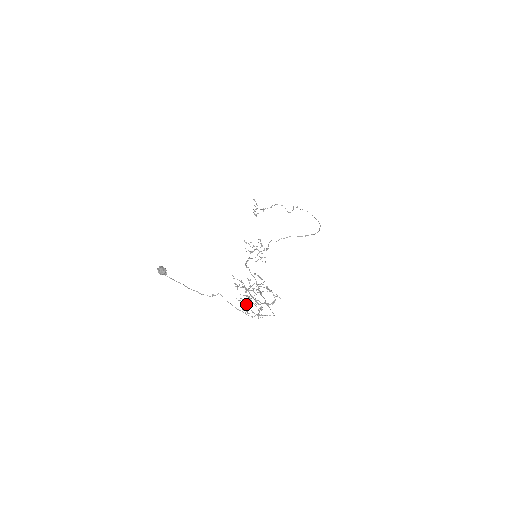
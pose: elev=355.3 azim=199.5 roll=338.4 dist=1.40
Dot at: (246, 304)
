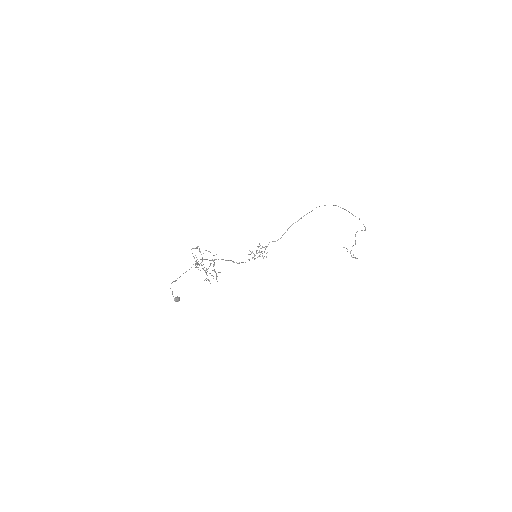
Dot at: (216, 278)
